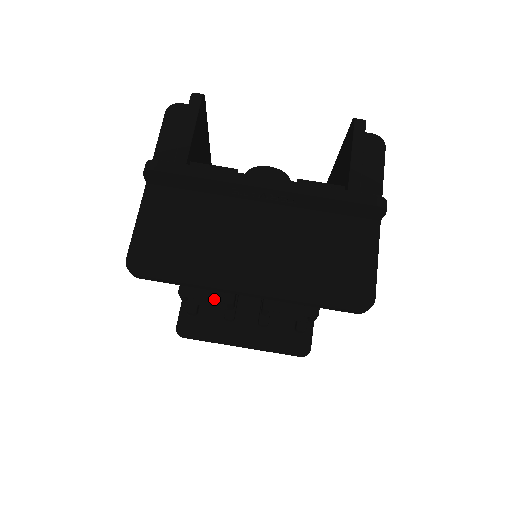
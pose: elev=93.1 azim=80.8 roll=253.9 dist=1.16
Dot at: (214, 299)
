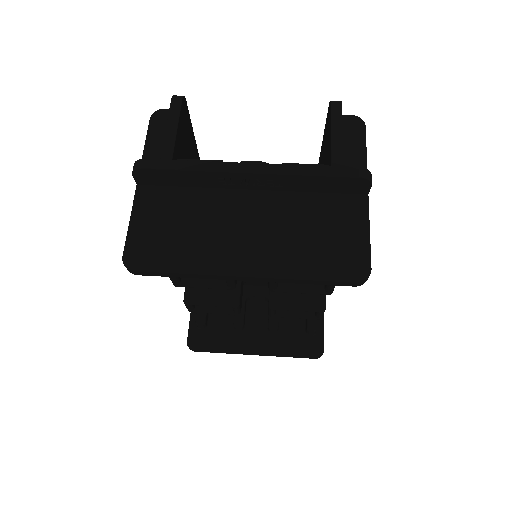
Dot at: (219, 304)
